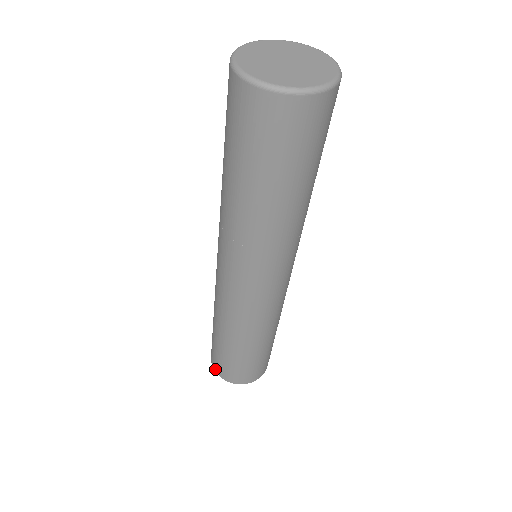
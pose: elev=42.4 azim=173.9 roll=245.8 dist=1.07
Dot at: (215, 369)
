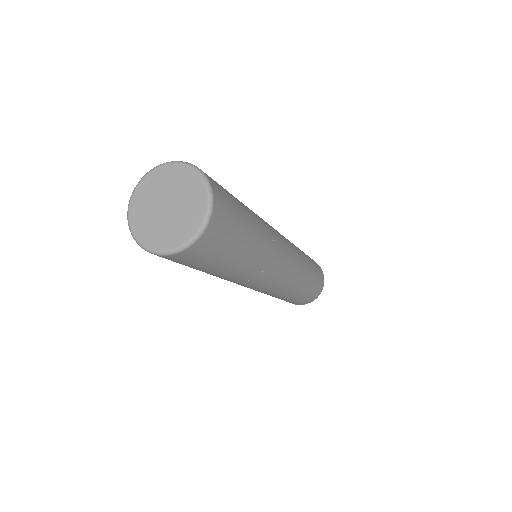
Dot at: occluded
